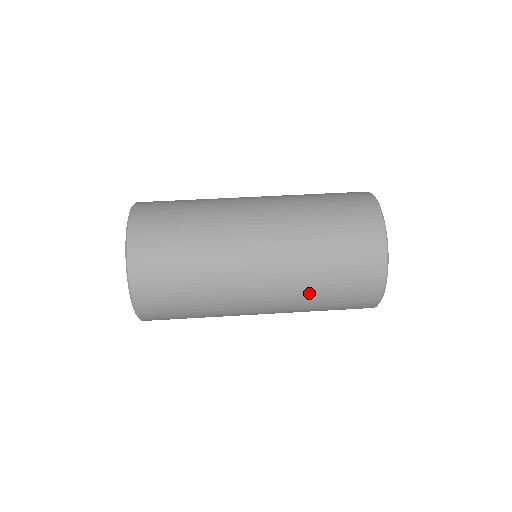
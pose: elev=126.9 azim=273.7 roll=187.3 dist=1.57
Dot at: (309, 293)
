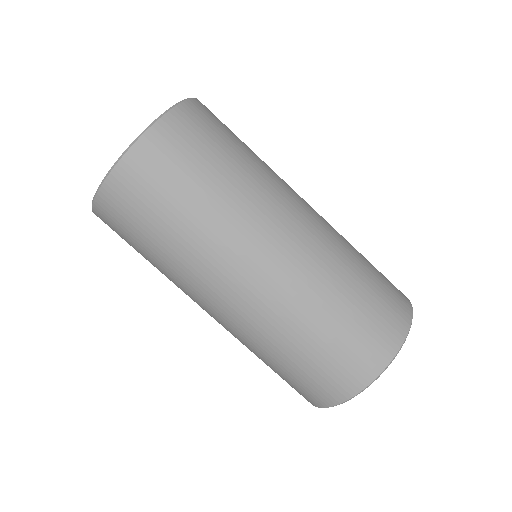
Dot at: occluded
